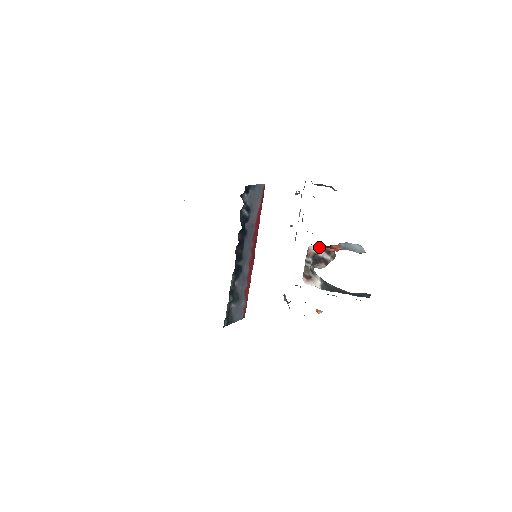
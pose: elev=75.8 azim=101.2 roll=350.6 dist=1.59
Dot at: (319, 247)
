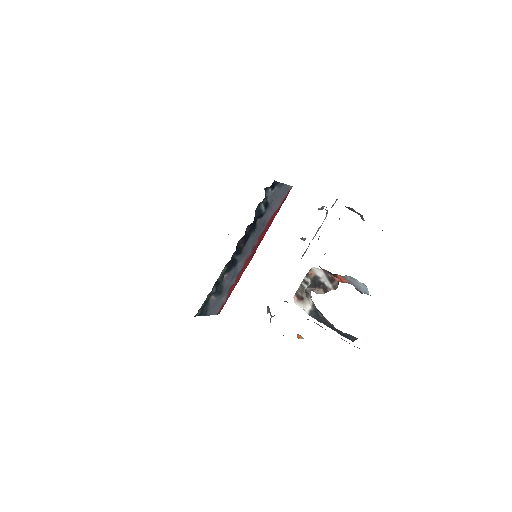
Dot at: (325, 271)
